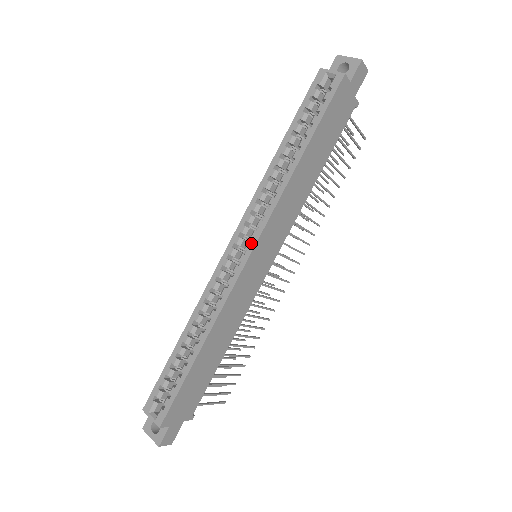
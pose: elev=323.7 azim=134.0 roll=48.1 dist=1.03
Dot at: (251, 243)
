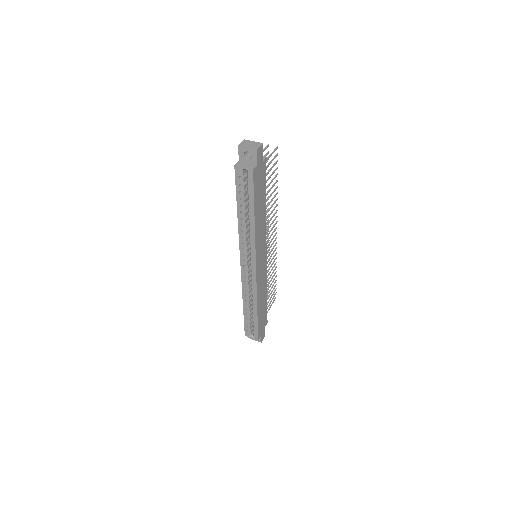
Dot at: (253, 264)
